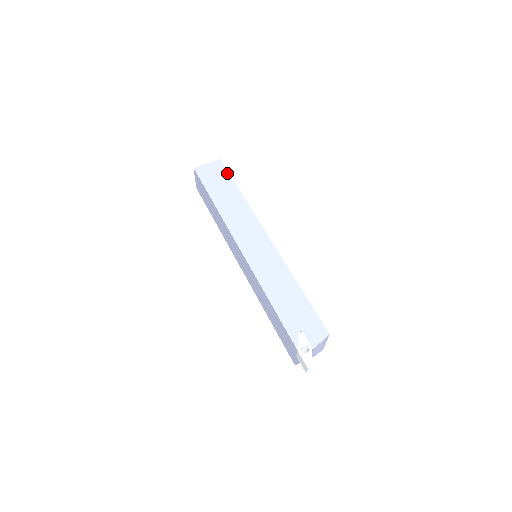
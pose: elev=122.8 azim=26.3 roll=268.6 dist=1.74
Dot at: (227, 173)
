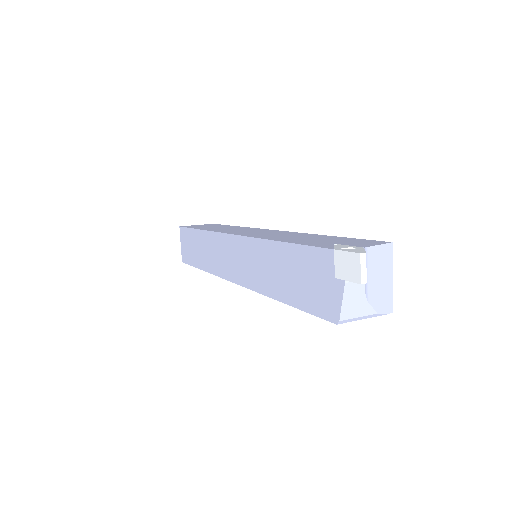
Dot at: occluded
